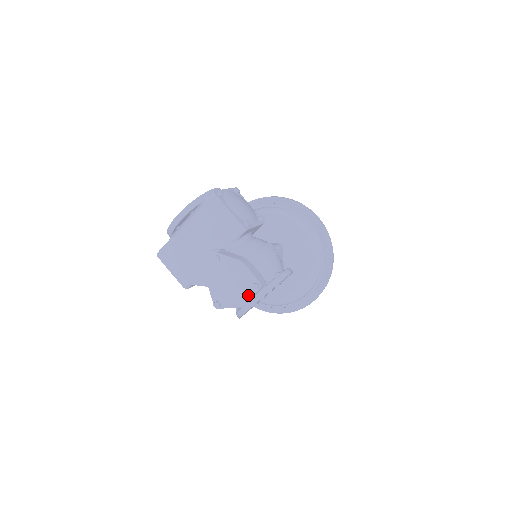
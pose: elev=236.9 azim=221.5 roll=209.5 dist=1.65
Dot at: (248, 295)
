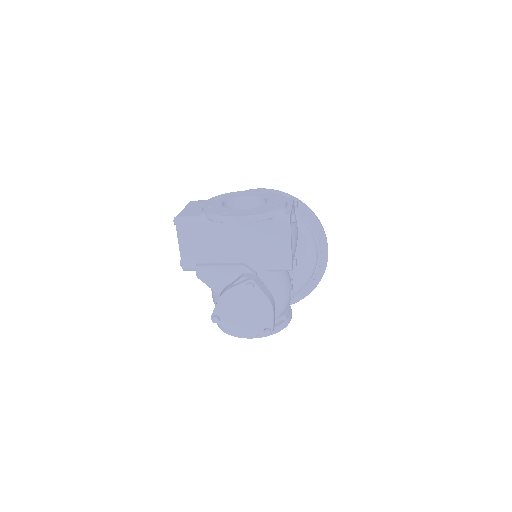
Dot at: (254, 332)
